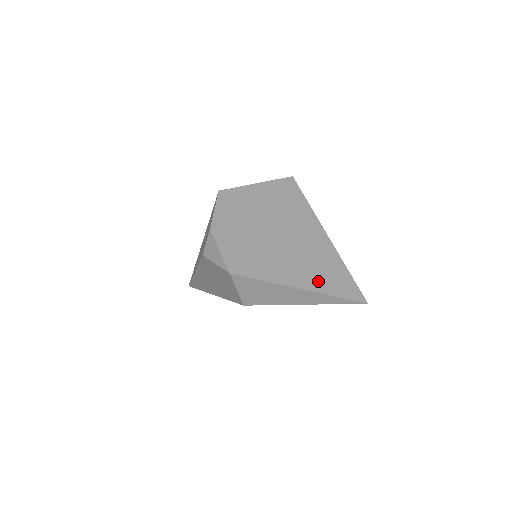
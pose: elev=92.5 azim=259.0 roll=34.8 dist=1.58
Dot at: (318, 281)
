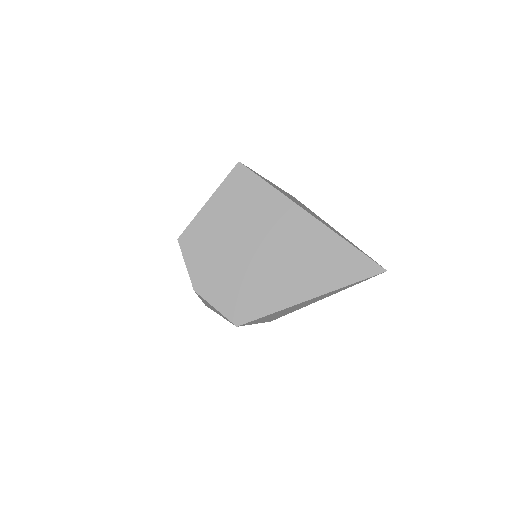
Dot at: (324, 279)
